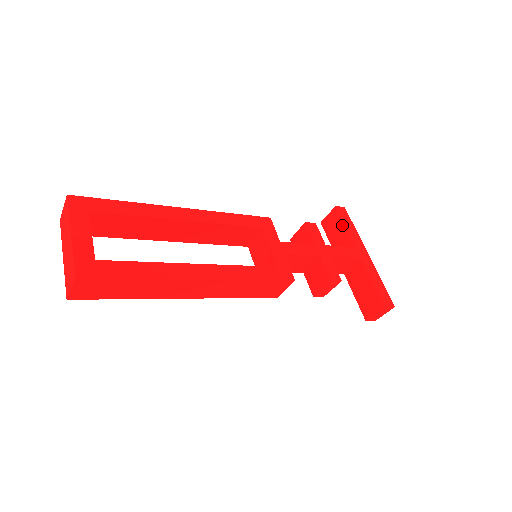
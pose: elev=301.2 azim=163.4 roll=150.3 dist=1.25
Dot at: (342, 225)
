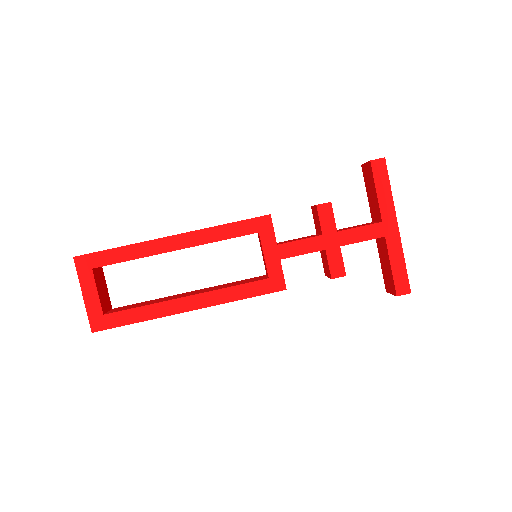
Dot at: (374, 187)
